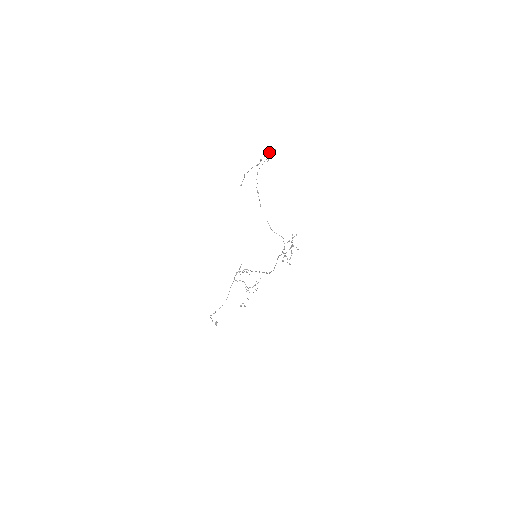
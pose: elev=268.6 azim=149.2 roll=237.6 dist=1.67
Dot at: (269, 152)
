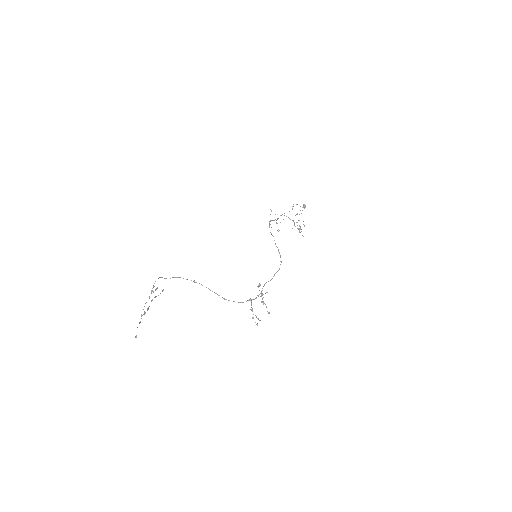
Dot at: occluded
